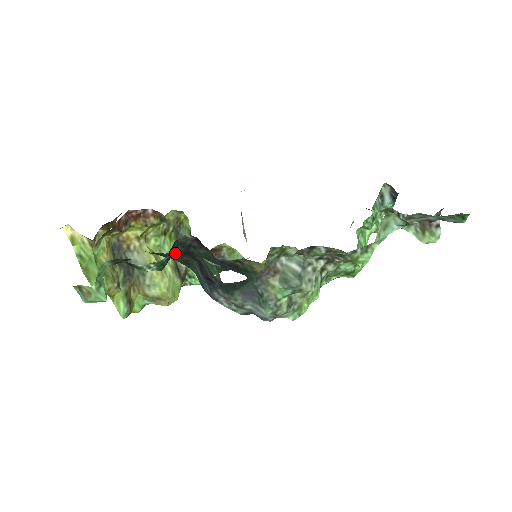
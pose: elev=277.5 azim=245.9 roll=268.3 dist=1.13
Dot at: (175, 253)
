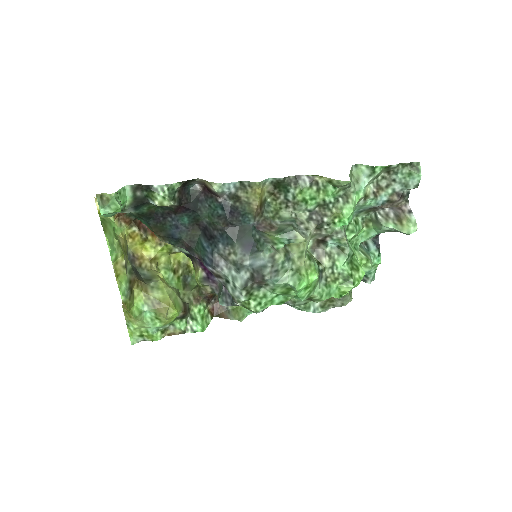
Dot at: (185, 202)
